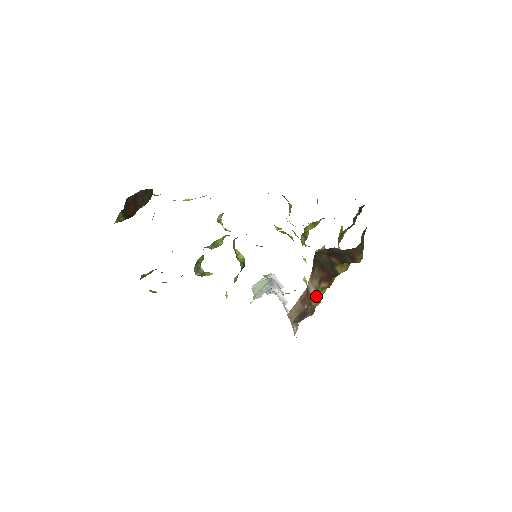
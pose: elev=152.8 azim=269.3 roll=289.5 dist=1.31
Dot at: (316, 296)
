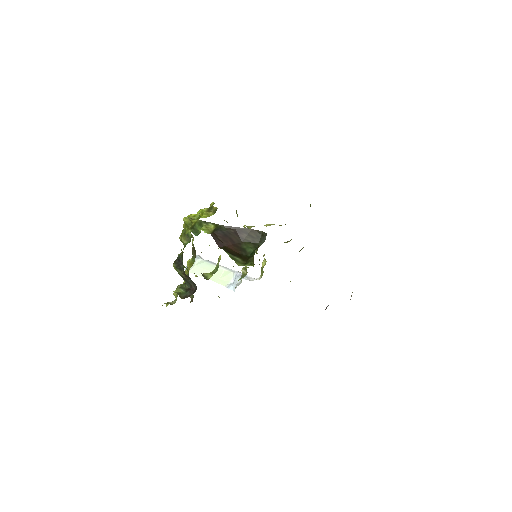
Dot at: occluded
